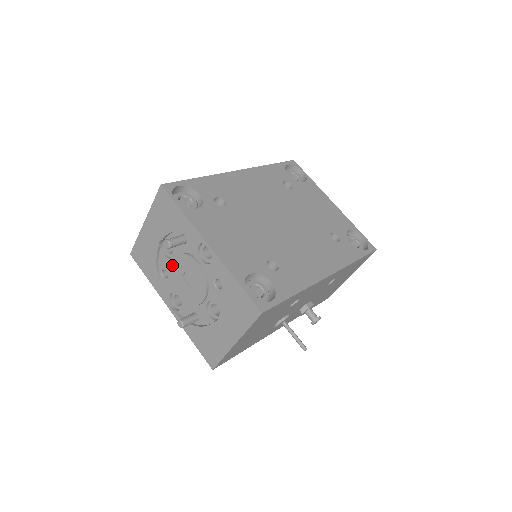
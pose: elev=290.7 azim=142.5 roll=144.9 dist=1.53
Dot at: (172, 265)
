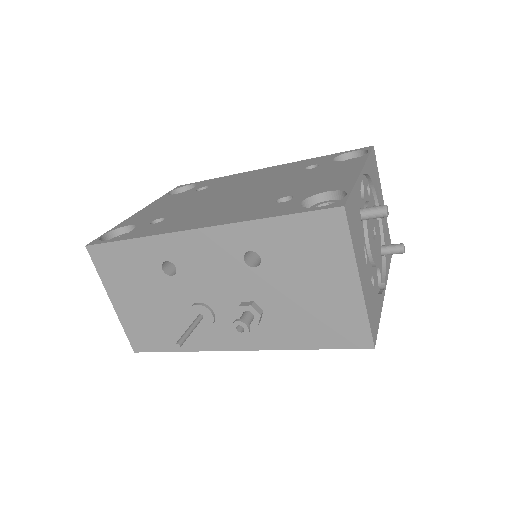
Dot at: occluded
